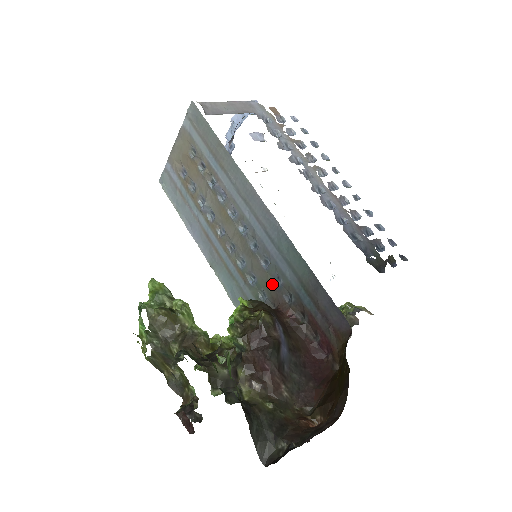
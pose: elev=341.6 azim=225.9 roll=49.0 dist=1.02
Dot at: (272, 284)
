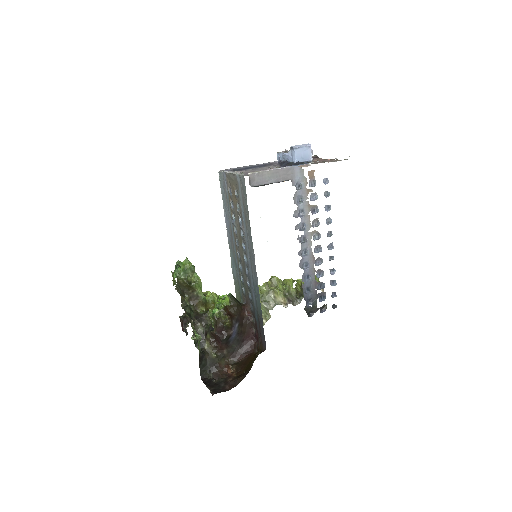
Dot at: (248, 294)
